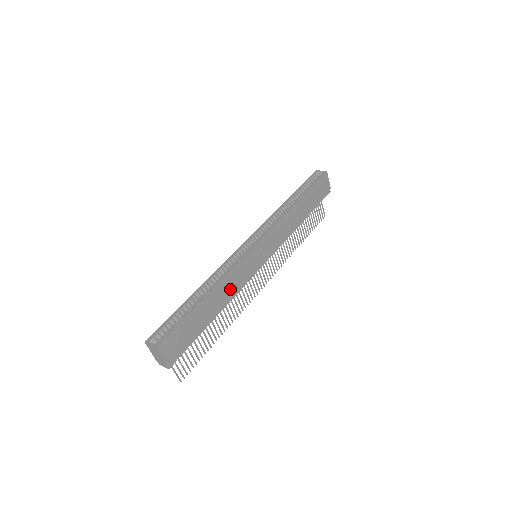
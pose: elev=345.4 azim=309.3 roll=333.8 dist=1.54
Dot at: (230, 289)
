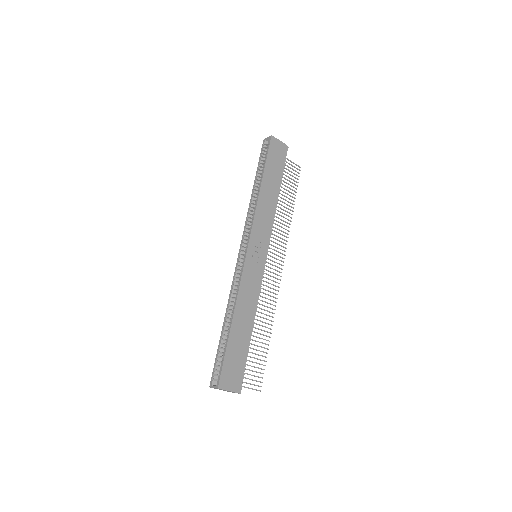
Dot at: (249, 301)
